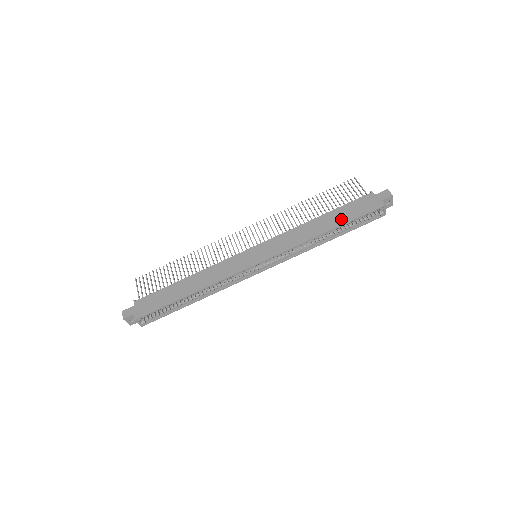
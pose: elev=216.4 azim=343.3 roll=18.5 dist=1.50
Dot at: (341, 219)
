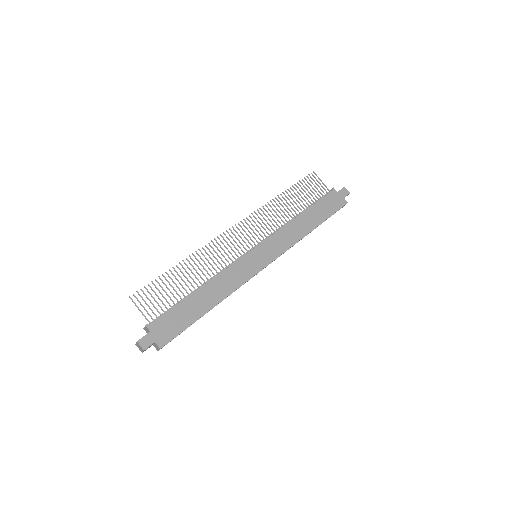
Dot at: (320, 216)
